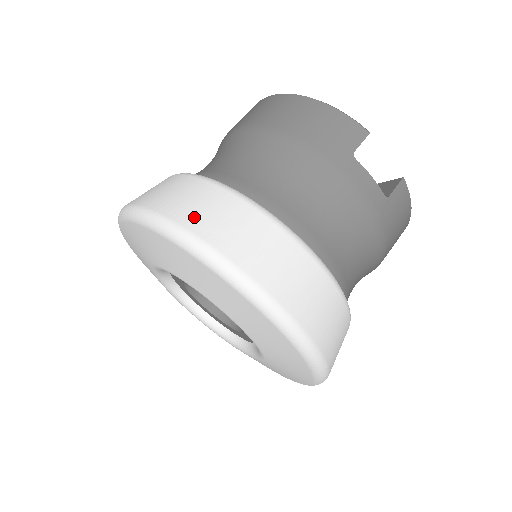
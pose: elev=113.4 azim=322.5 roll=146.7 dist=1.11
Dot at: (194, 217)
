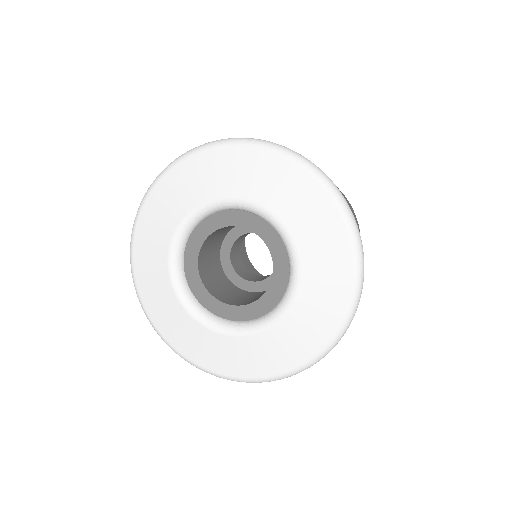
Dot at: occluded
